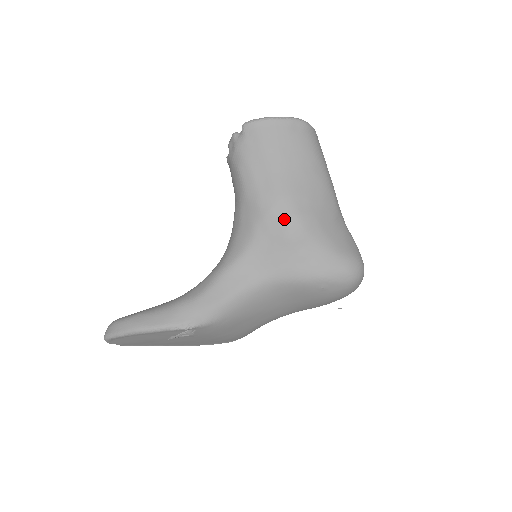
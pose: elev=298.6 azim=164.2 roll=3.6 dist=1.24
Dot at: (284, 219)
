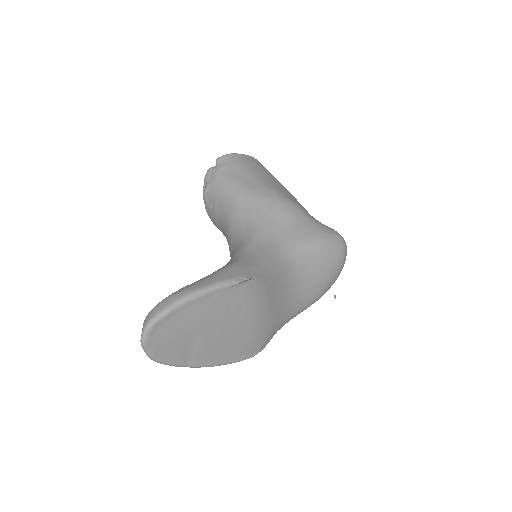
Dot at: (279, 201)
